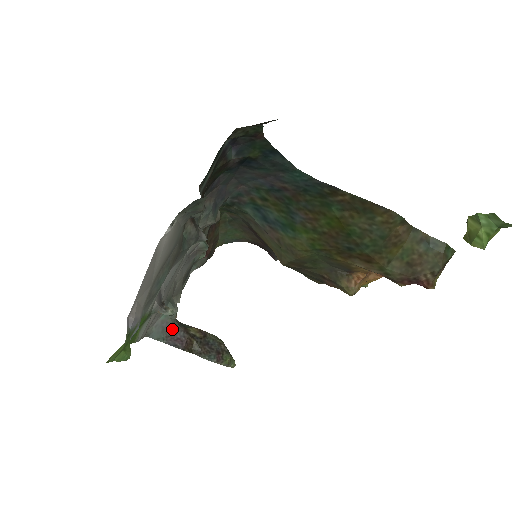
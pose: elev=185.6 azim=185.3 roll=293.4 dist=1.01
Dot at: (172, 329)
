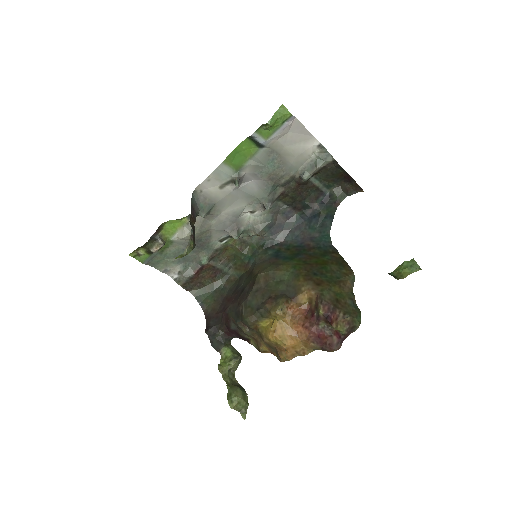
Dot at: (195, 211)
